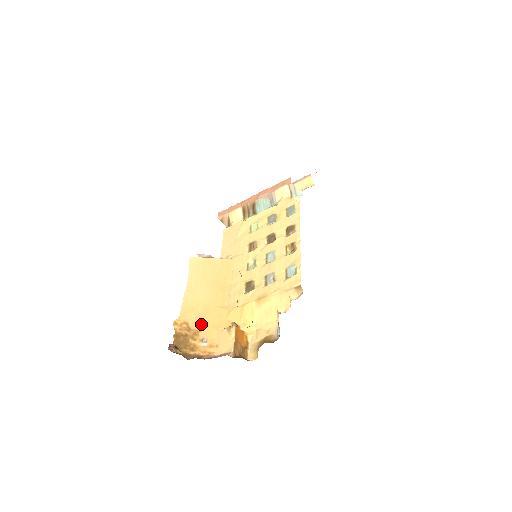
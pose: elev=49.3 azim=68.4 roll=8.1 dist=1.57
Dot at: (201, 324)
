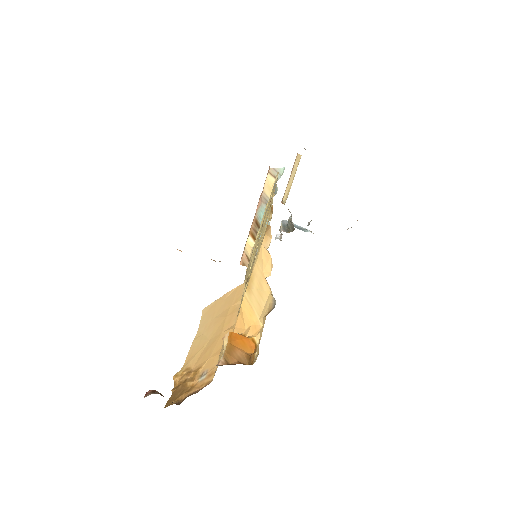
Dot at: (203, 360)
